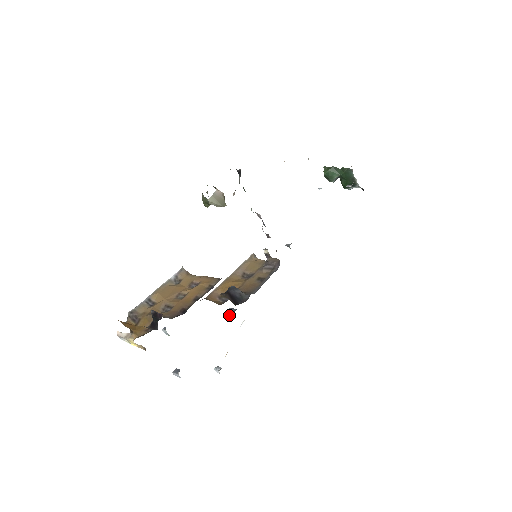
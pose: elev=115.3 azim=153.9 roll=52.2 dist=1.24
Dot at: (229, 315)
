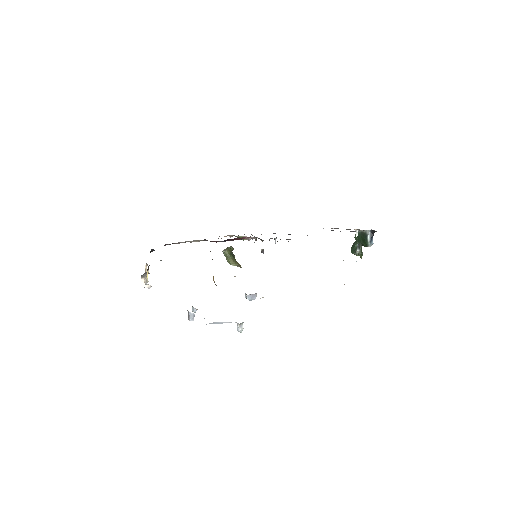
Dot at: (245, 293)
